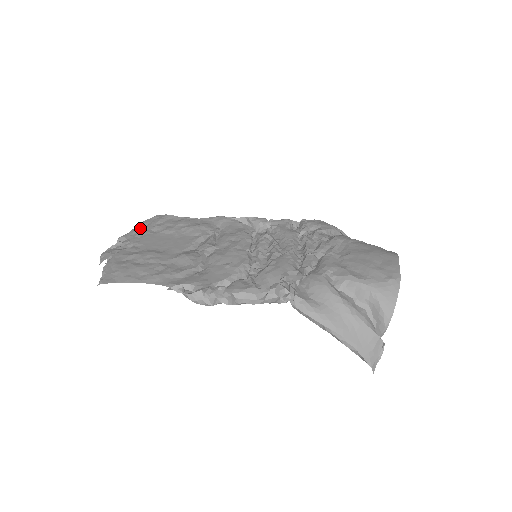
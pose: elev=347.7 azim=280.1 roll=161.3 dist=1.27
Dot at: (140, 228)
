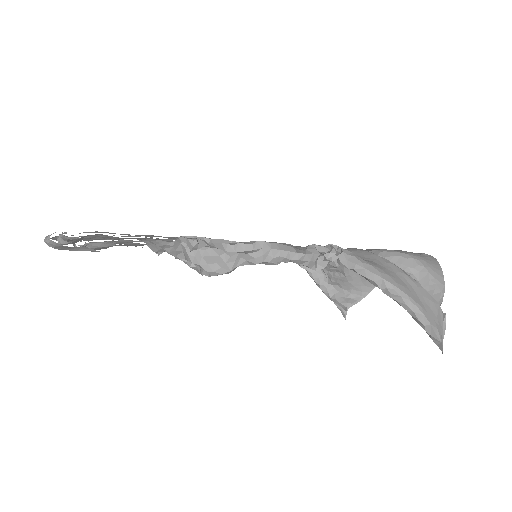
Dot at: occluded
